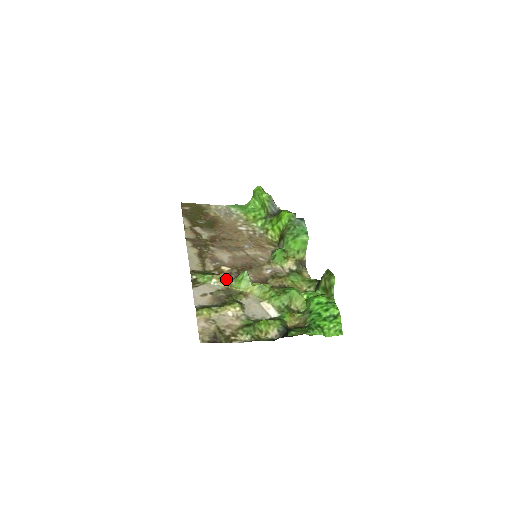
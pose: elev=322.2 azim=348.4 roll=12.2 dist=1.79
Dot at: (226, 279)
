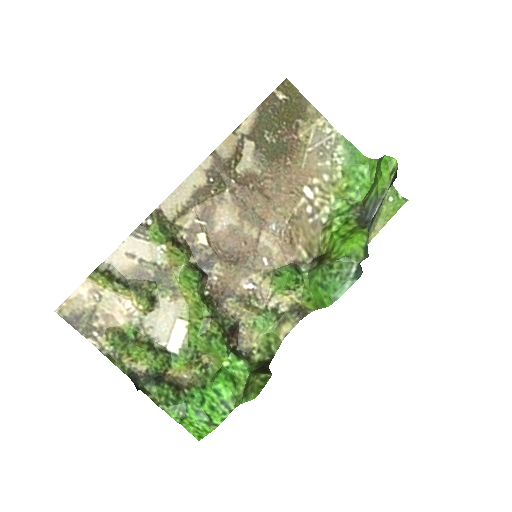
Dot at: (177, 258)
